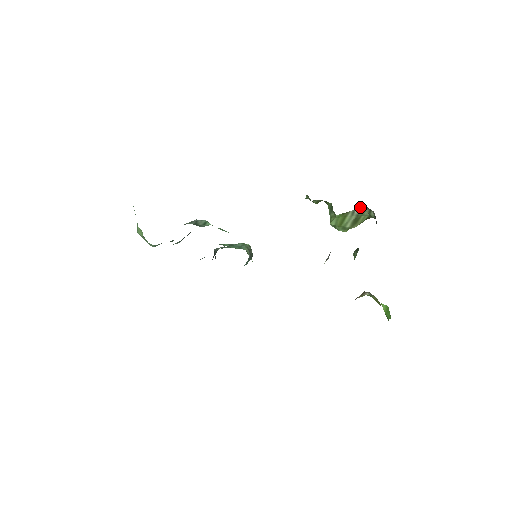
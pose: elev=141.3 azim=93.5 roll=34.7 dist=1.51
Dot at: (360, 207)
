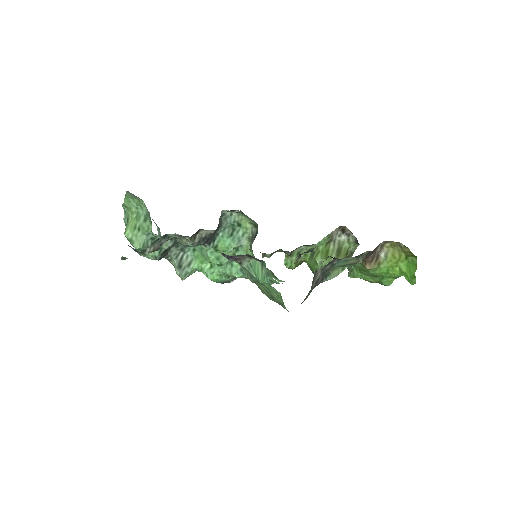
Dot at: (338, 237)
